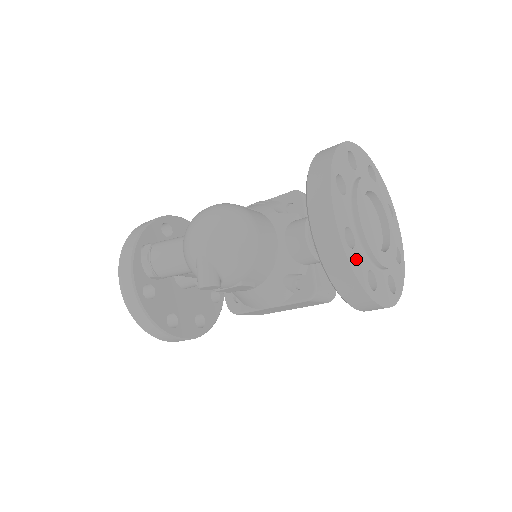
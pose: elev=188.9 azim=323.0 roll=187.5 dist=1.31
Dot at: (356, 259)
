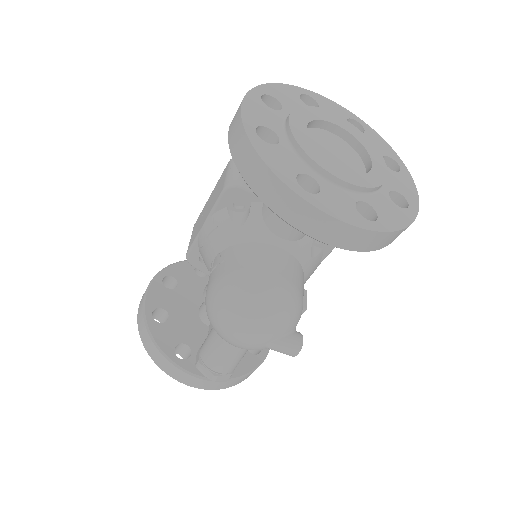
Dot at: (386, 215)
